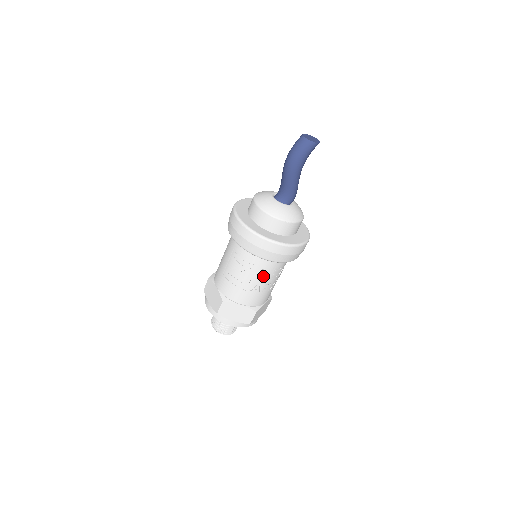
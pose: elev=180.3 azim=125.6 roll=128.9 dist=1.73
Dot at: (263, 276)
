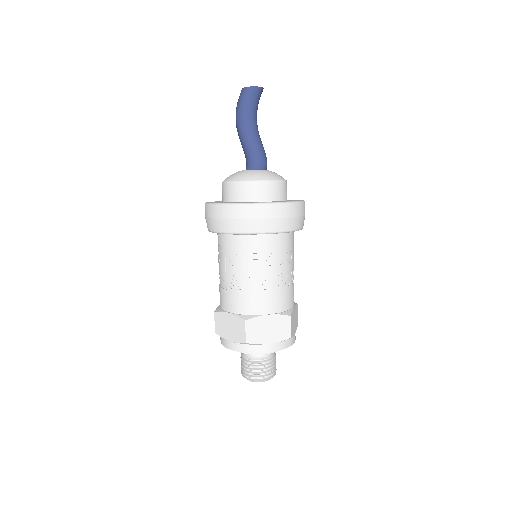
Dot at: (237, 263)
